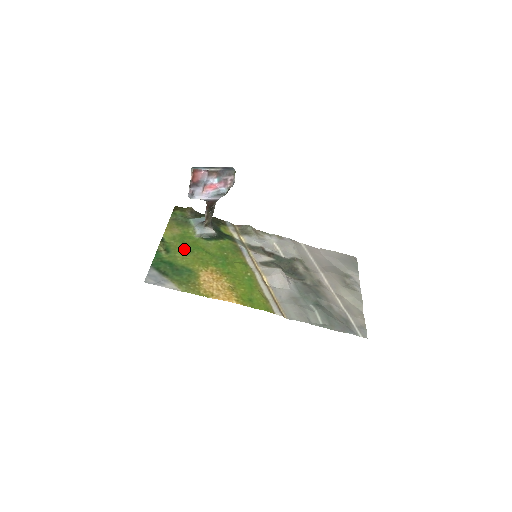
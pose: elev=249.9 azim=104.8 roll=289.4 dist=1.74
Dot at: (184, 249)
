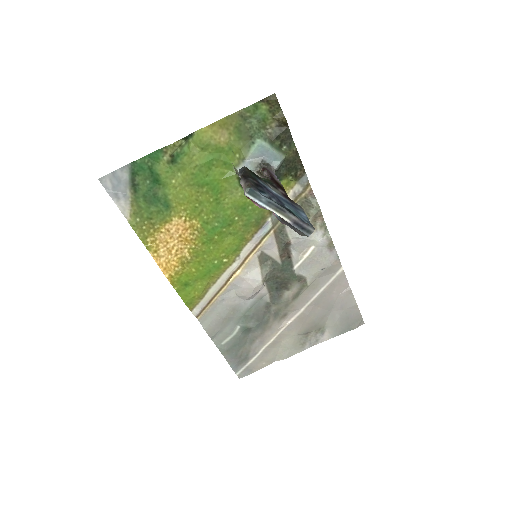
Dot at: (196, 174)
